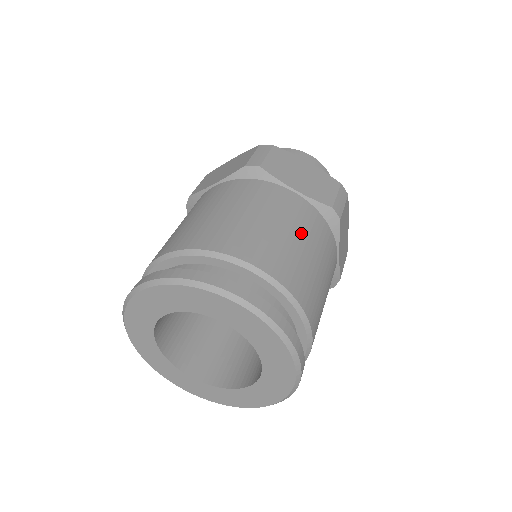
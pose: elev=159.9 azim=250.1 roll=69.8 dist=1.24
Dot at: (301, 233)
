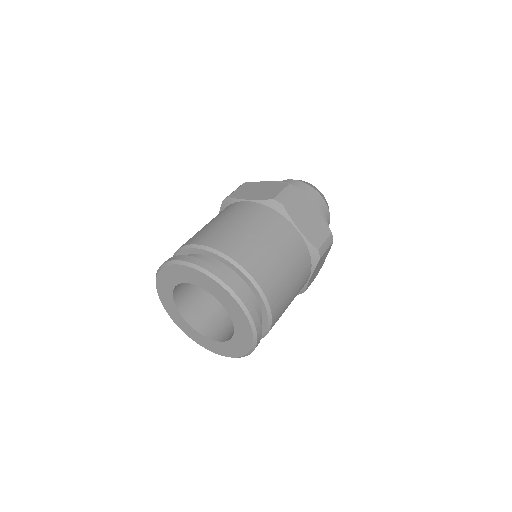
Dot at: (243, 221)
